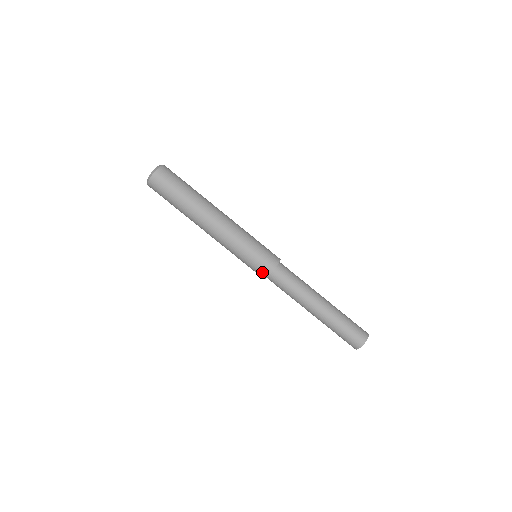
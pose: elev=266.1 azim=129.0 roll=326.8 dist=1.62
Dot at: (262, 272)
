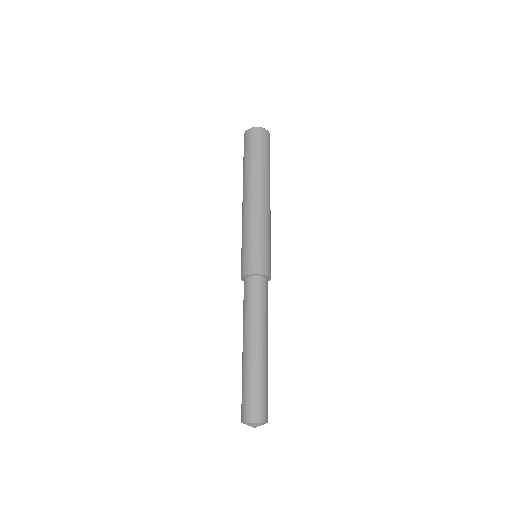
Dot at: (241, 271)
